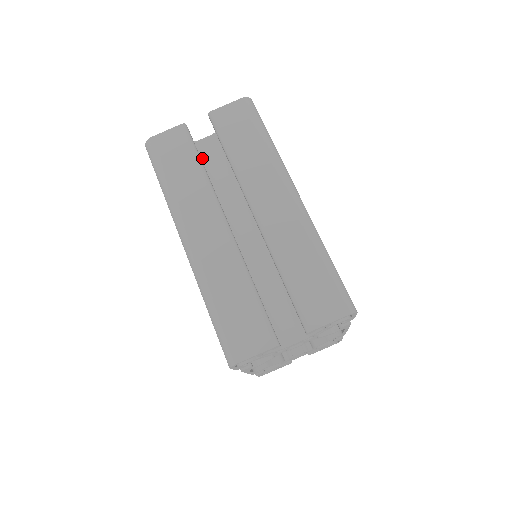
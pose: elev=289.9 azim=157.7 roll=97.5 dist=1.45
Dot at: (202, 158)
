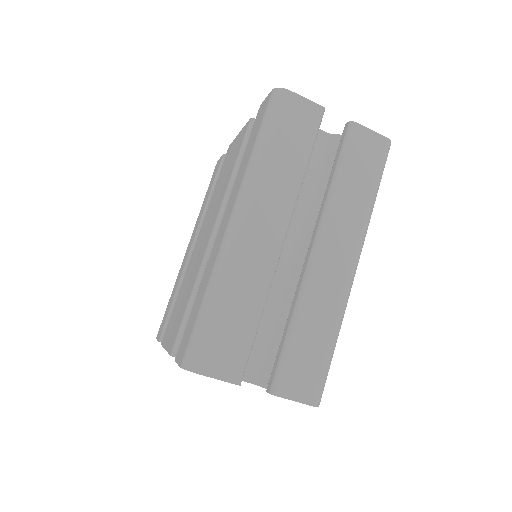
Dot at: occluded
